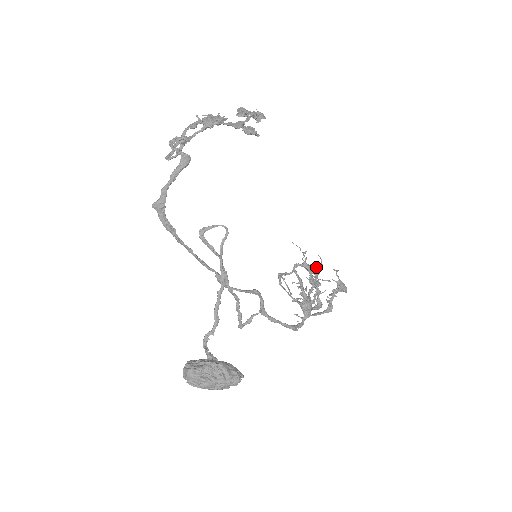
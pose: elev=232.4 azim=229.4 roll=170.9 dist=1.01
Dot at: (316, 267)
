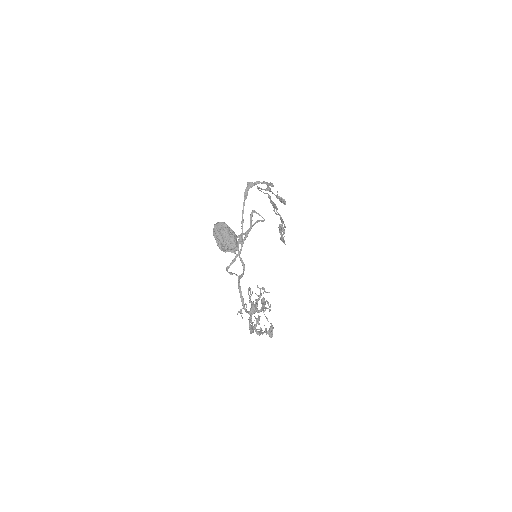
Dot at: occluded
